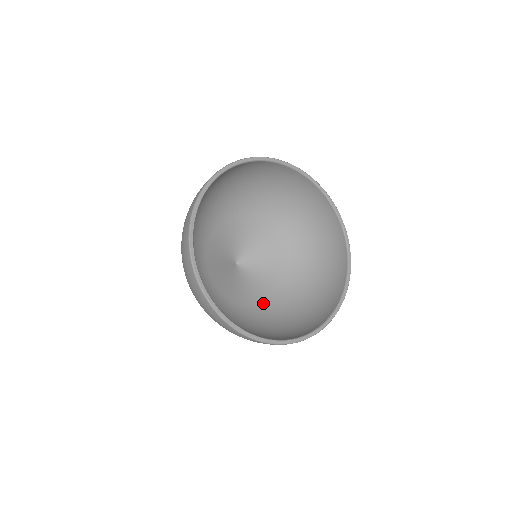
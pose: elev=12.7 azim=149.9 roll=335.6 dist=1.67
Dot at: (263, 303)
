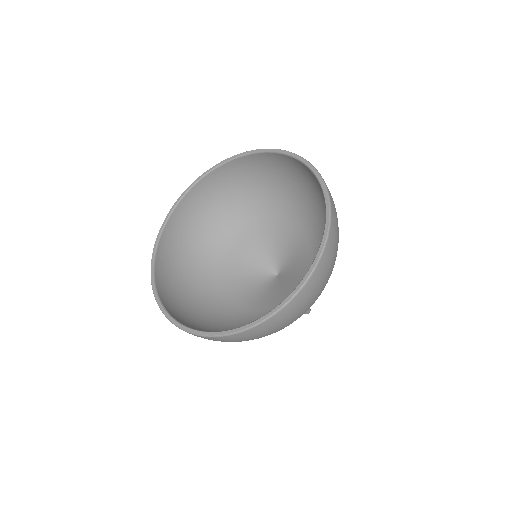
Dot at: occluded
